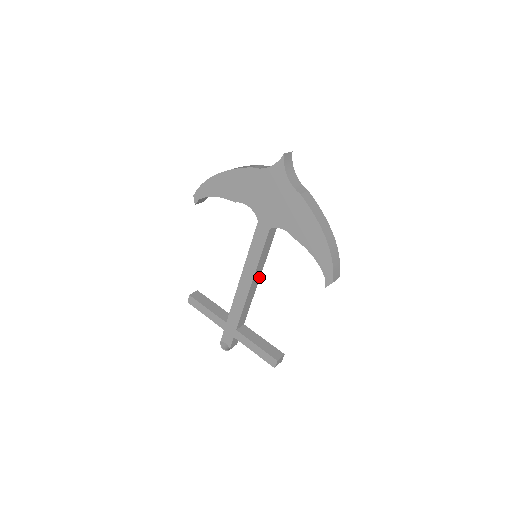
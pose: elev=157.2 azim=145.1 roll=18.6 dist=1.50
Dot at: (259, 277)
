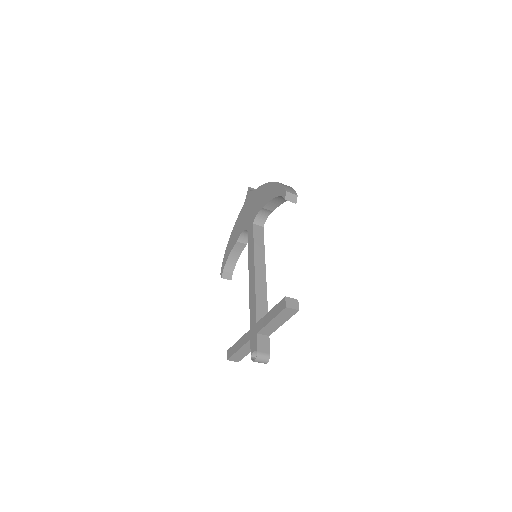
Dot at: (265, 271)
